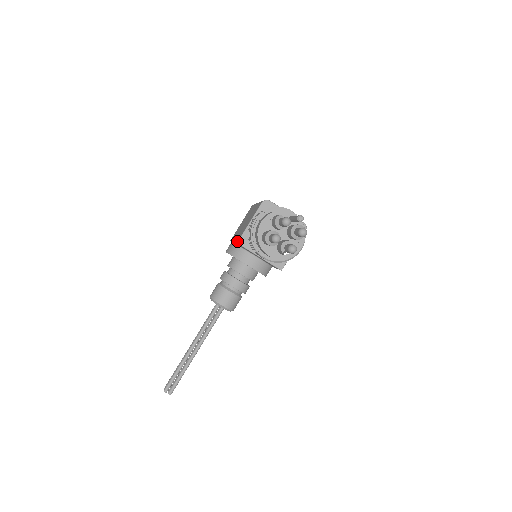
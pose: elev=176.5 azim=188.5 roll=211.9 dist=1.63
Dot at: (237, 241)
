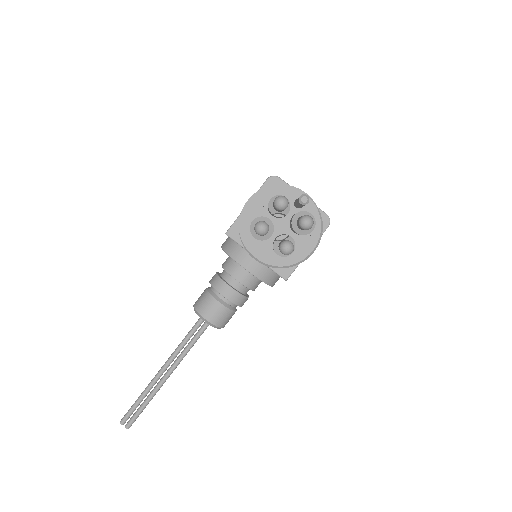
Dot at: occluded
